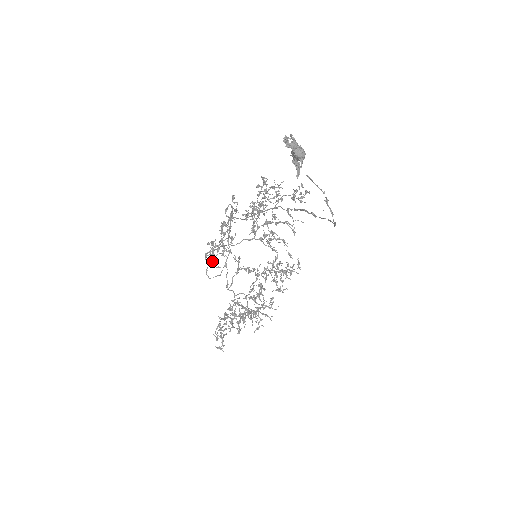
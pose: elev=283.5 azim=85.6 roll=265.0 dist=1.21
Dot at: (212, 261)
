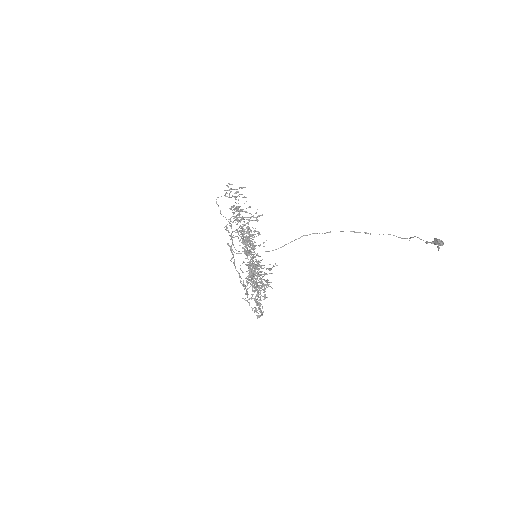
Dot at: (262, 287)
